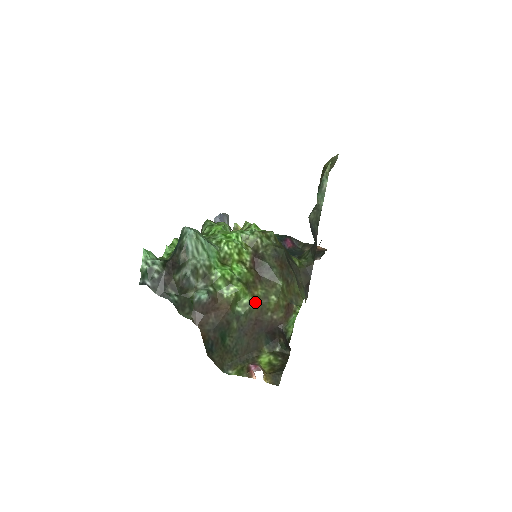
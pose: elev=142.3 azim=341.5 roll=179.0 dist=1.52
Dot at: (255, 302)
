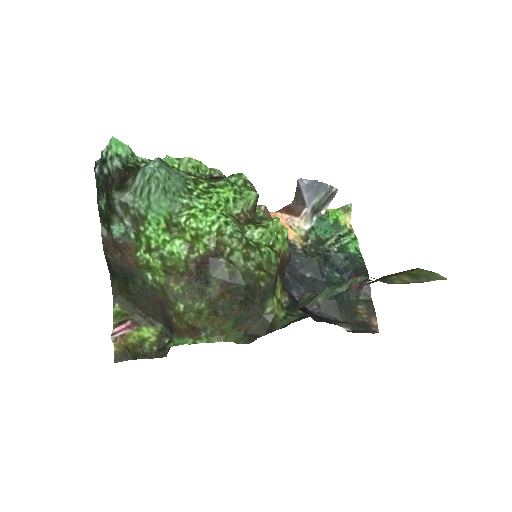
Dot at: (163, 289)
